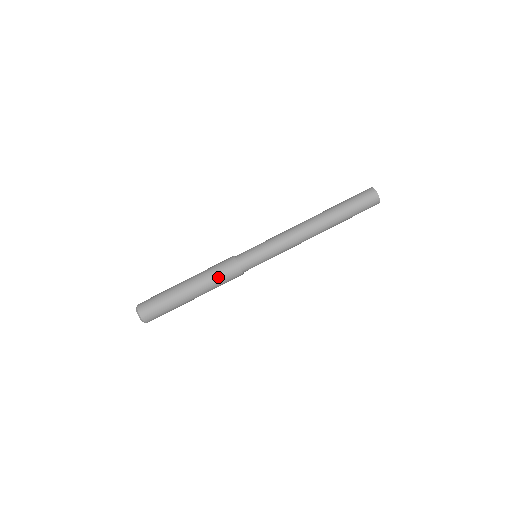
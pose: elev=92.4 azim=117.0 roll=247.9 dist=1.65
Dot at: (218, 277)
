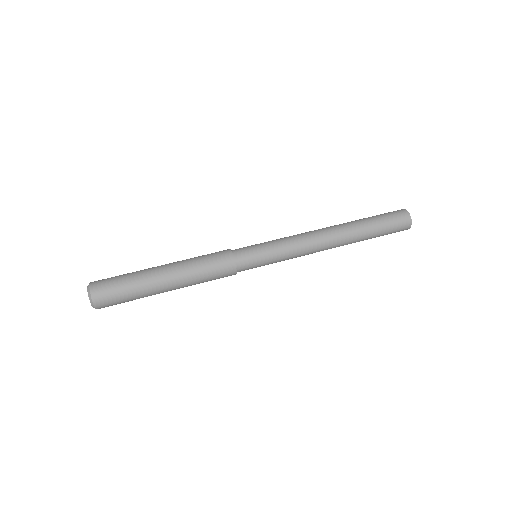
Dot at: (201, 256)
